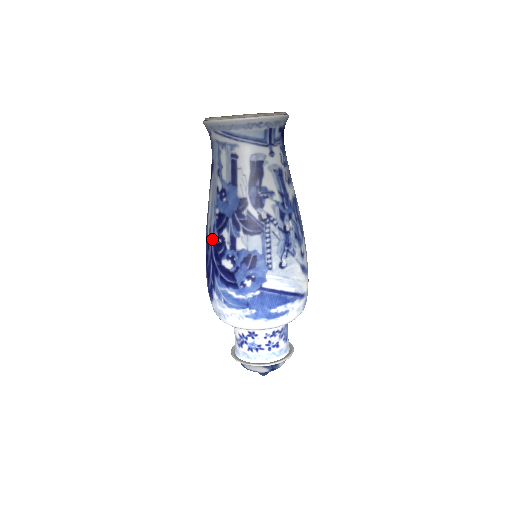
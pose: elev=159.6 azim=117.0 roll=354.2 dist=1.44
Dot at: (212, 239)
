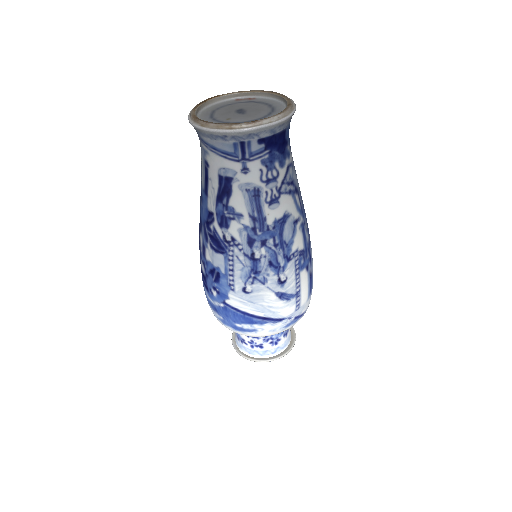
Dot at: occluded
